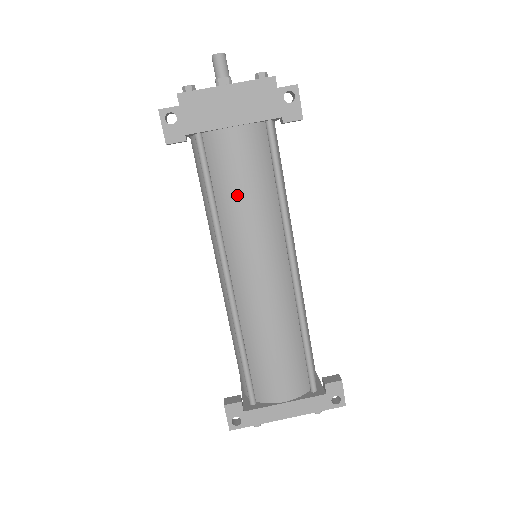
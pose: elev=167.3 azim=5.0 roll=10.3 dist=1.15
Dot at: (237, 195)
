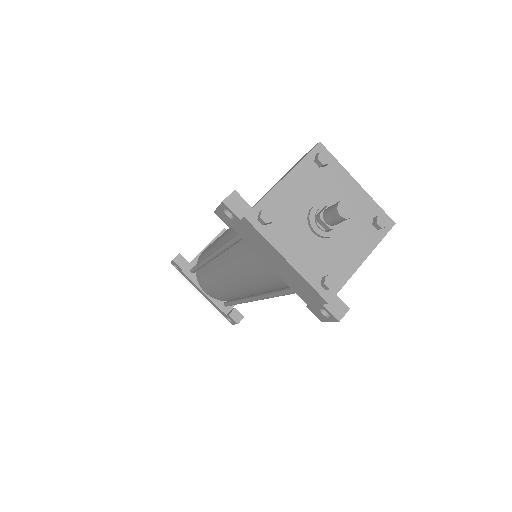
Dot at: (244, 267)
